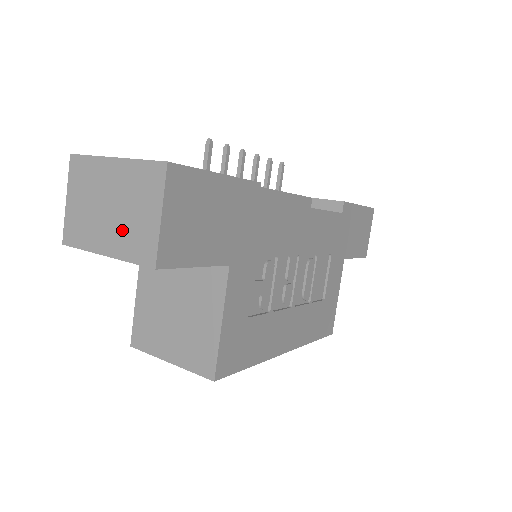
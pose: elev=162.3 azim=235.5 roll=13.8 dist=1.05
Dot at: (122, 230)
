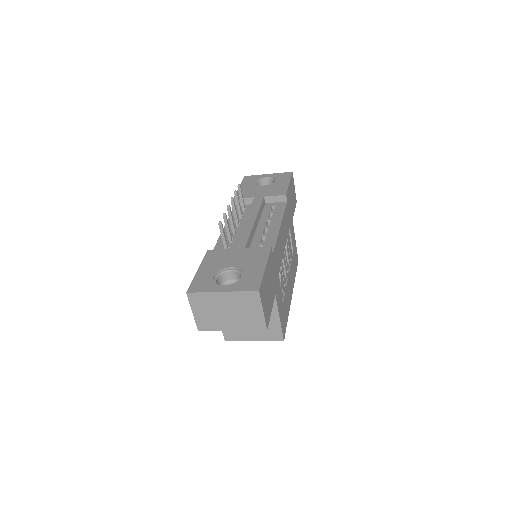
Dot at: (240, 319)
